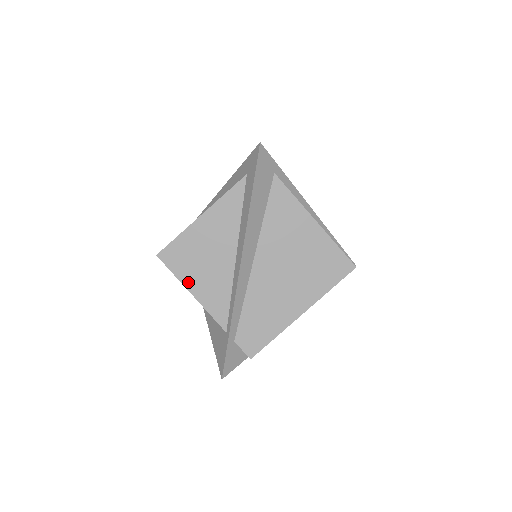
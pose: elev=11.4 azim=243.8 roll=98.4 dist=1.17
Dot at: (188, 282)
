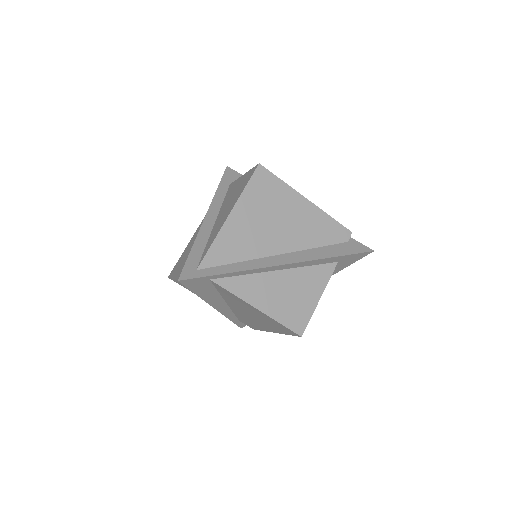
Dot at: occluded
